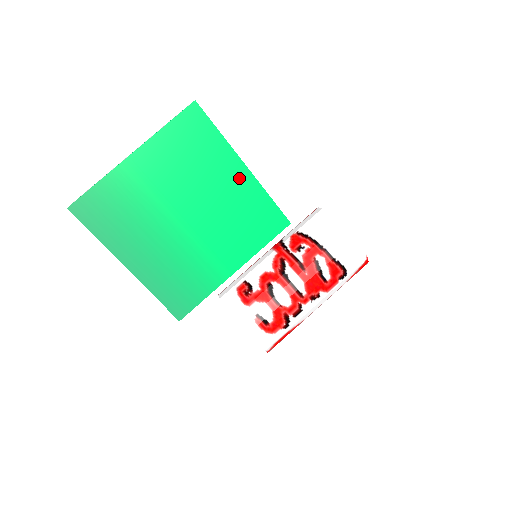
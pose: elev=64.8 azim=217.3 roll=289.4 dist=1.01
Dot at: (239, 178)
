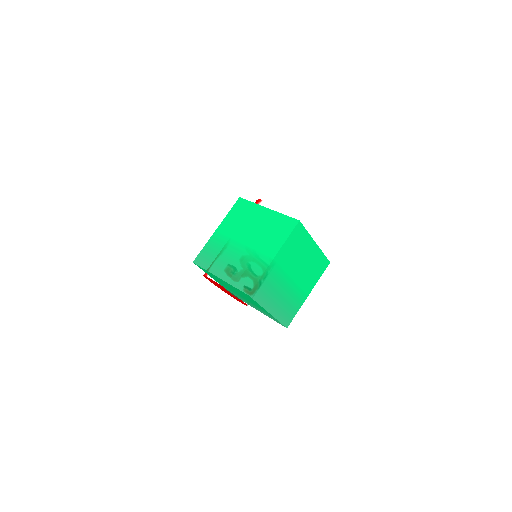
Dot at: (313, 250)
